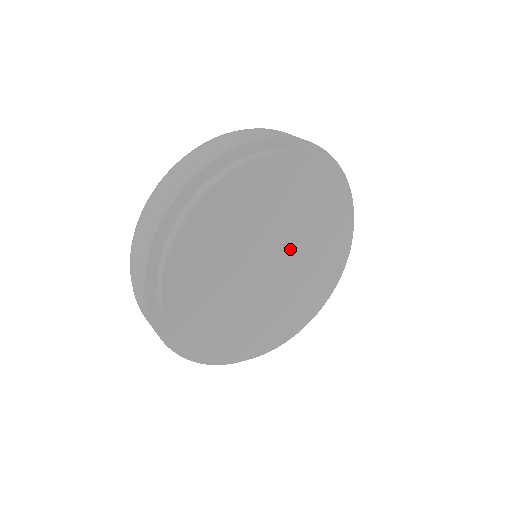
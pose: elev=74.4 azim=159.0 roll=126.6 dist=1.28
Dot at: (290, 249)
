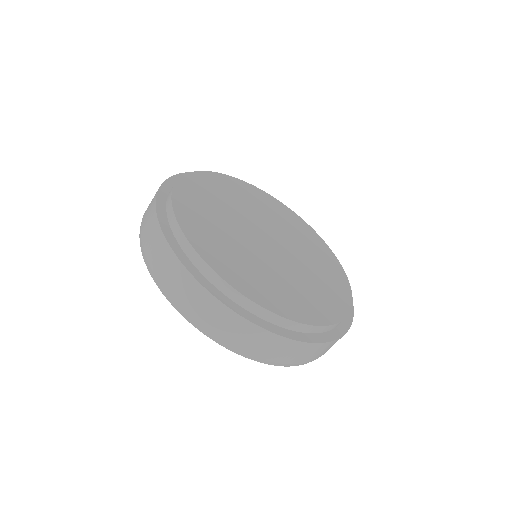
Dot at: (266, 227)
